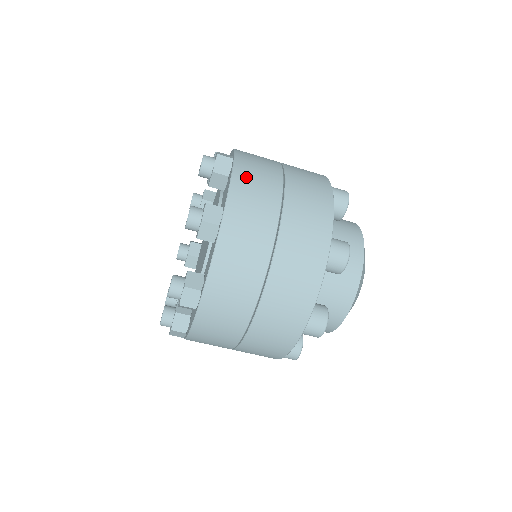
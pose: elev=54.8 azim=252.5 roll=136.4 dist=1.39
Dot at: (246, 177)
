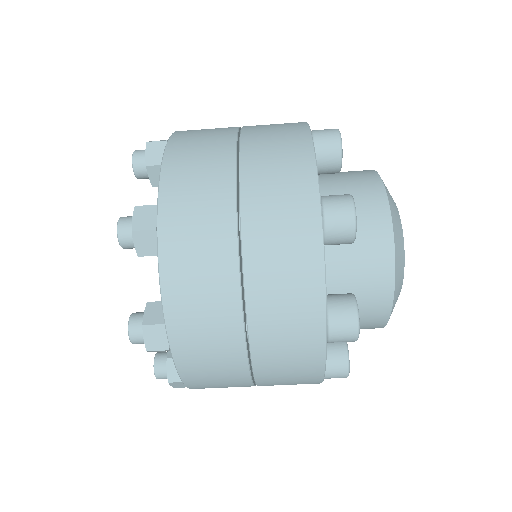
Dot at: (180, 271)
